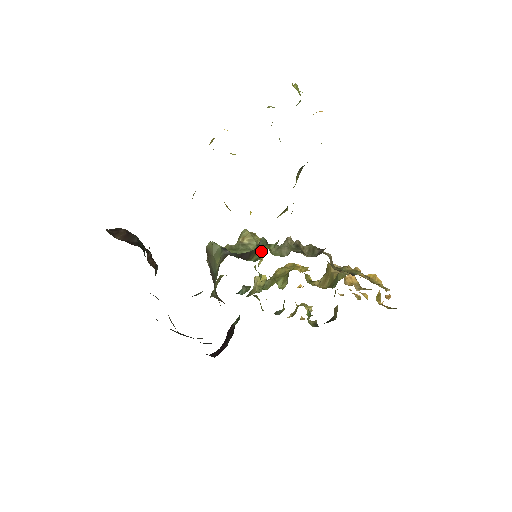
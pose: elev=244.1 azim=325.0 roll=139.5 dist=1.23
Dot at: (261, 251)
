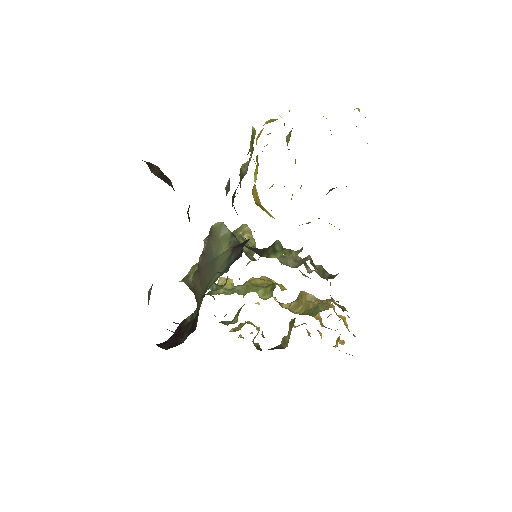
Dot at: (283, 253)
